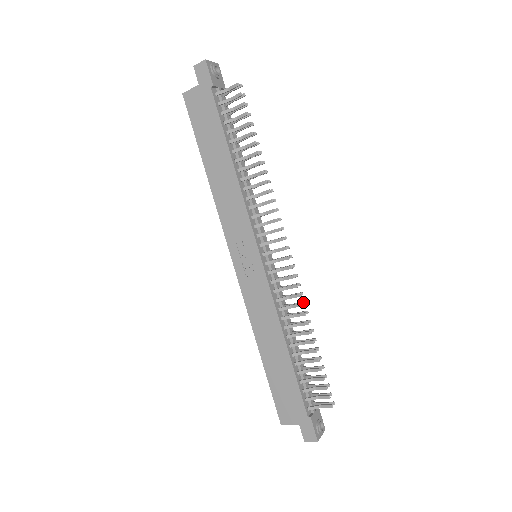
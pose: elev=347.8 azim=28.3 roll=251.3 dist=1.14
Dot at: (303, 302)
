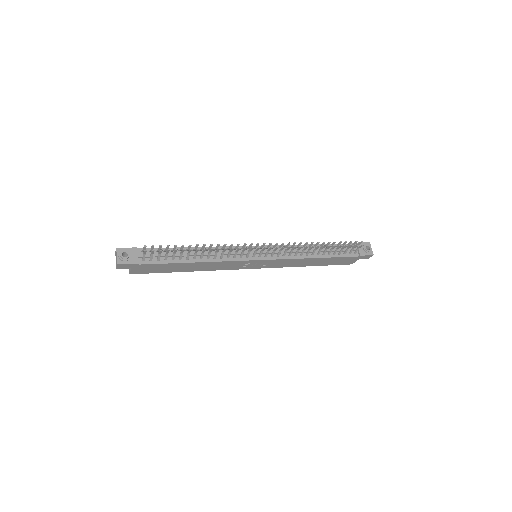
Dot at: (300, 244)
